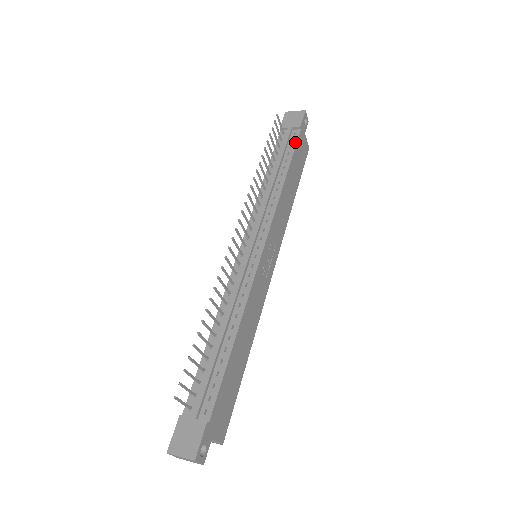
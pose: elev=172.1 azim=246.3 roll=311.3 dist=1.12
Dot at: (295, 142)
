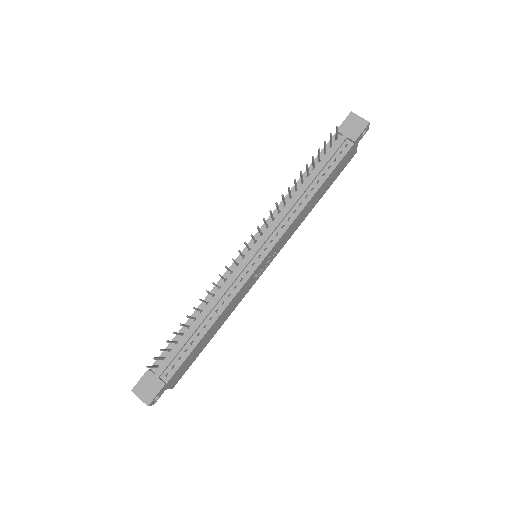
Dot at: (341, 157)
